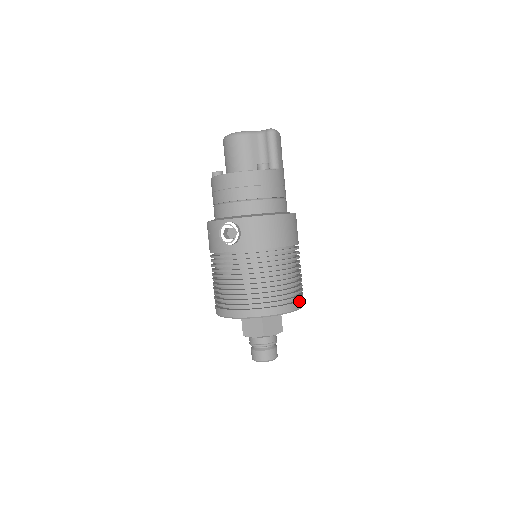
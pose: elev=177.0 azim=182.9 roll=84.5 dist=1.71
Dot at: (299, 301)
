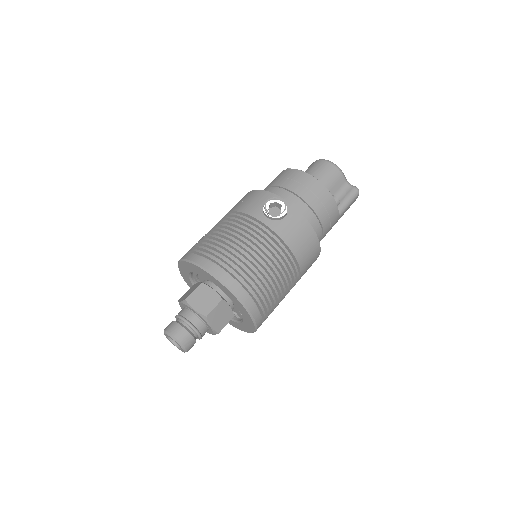
Dot at: occluded
